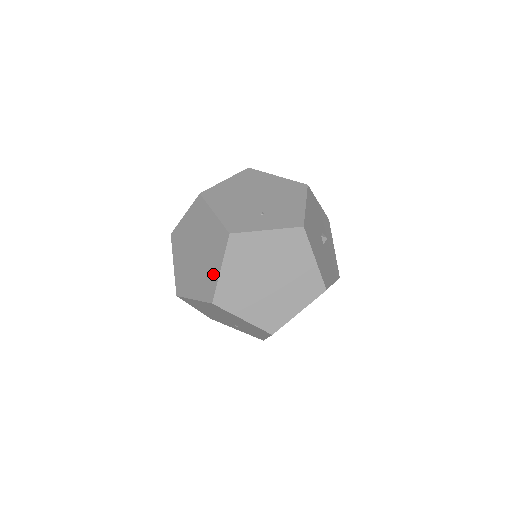
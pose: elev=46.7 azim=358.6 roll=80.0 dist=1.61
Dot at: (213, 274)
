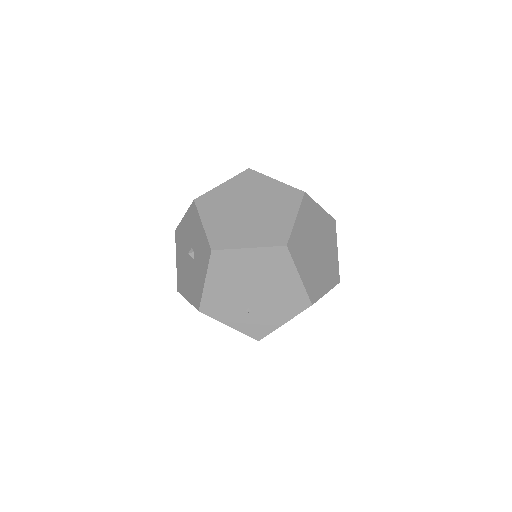
Dot at: (284, 222)
